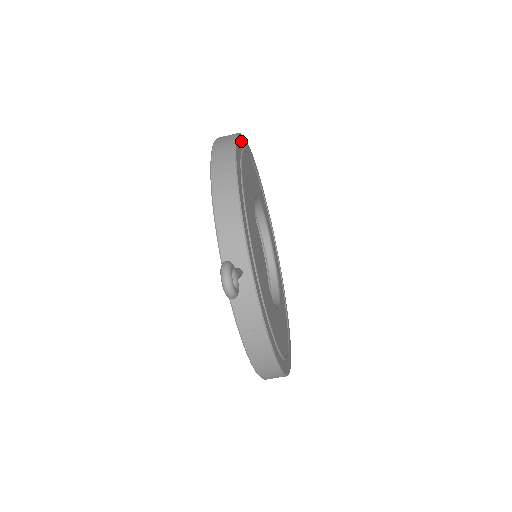
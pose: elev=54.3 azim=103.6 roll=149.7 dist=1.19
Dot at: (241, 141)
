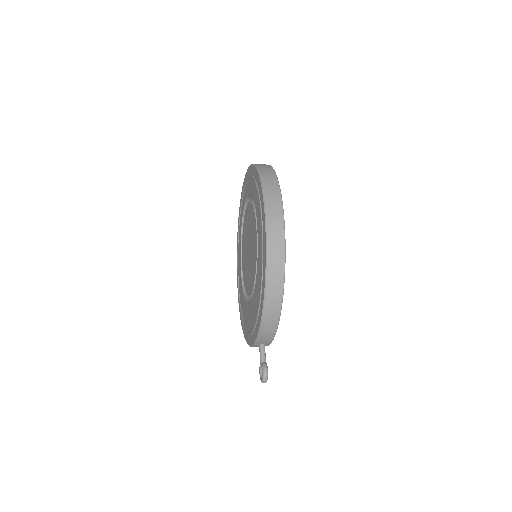
Dot at: occluded
